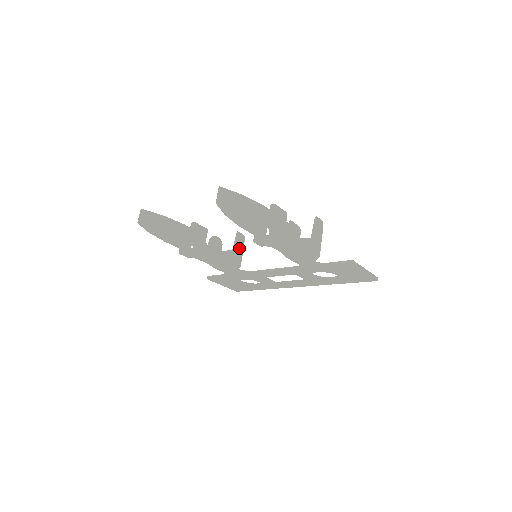
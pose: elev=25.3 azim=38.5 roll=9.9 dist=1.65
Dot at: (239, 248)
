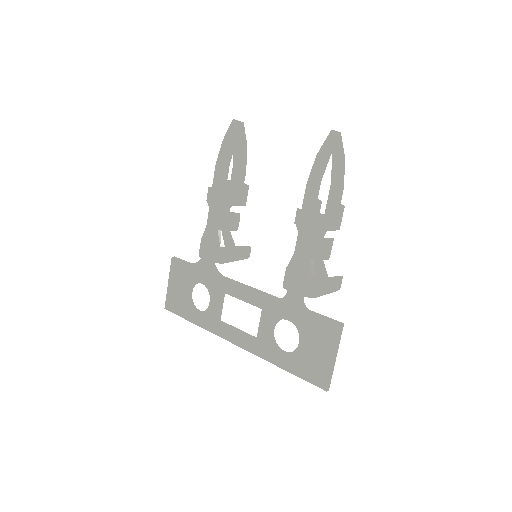
Dot at: (238, 254)
